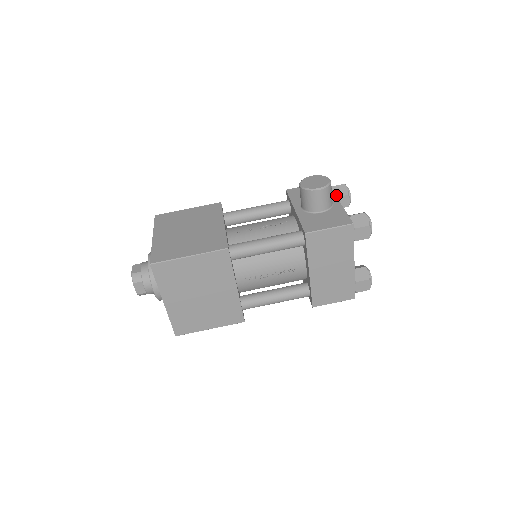
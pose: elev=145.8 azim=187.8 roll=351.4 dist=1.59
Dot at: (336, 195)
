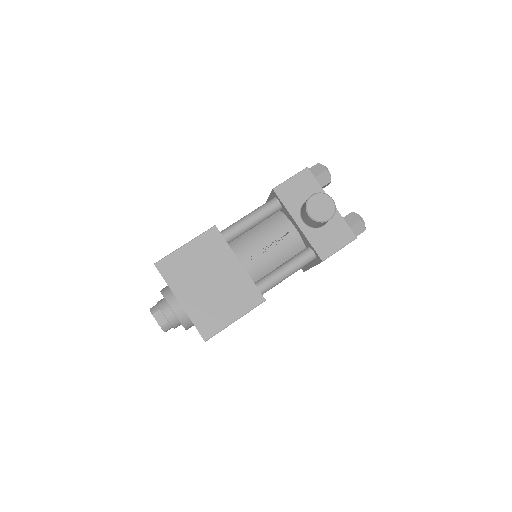
Dot at: (321, 185)
